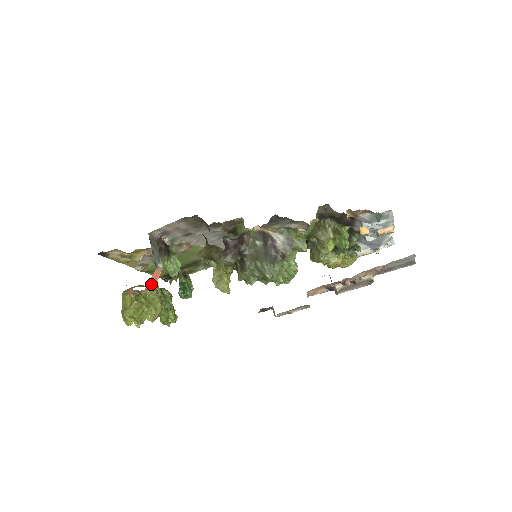
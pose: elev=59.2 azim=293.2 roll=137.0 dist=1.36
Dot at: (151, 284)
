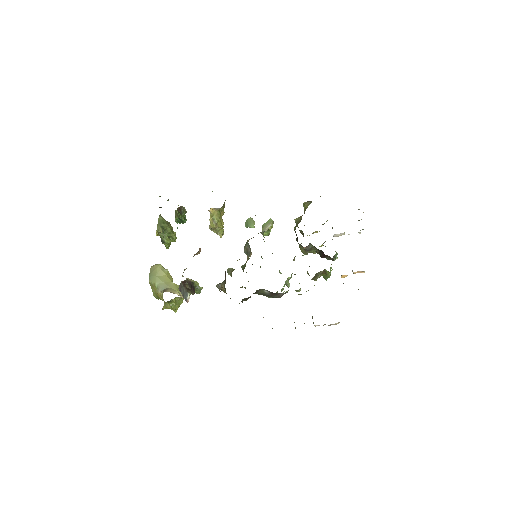
Dot at: occluded
